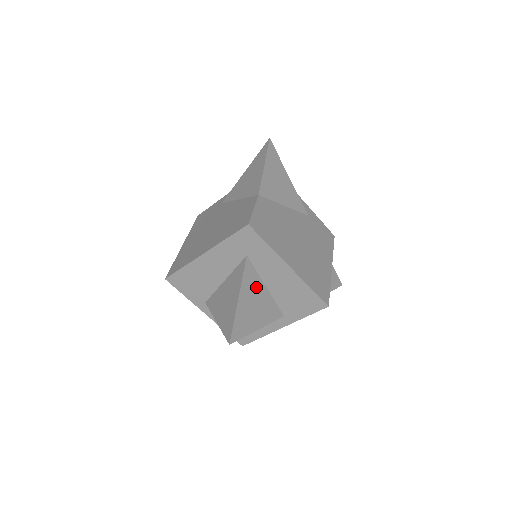
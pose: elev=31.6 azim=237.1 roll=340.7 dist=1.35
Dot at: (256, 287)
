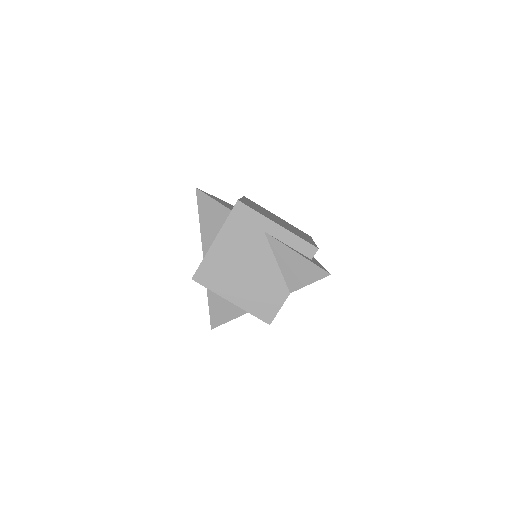
Dot at: occluded
